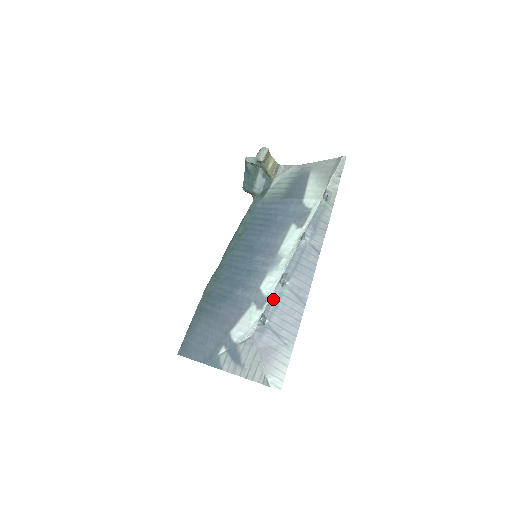
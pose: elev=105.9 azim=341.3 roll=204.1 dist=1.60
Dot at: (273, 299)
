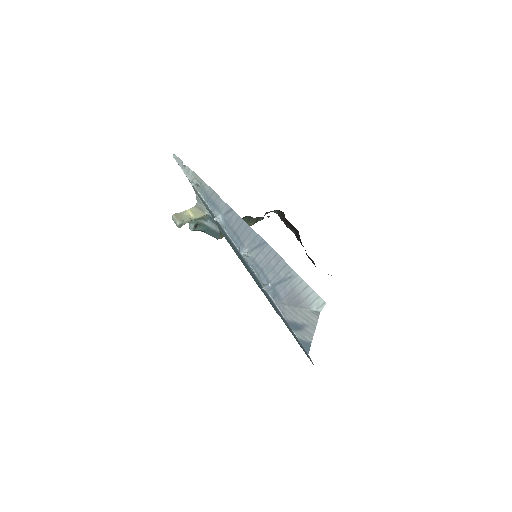
Dot at: (255, 270)
